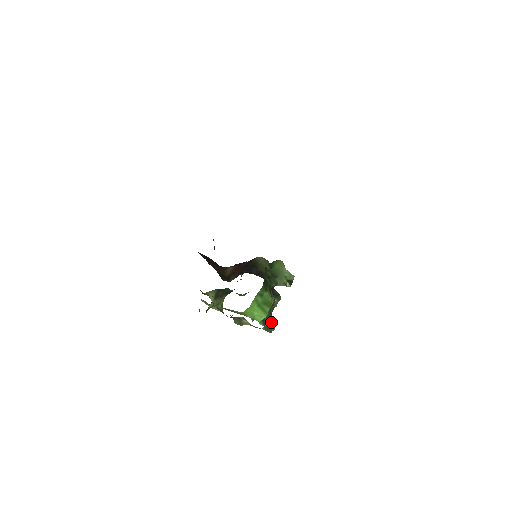
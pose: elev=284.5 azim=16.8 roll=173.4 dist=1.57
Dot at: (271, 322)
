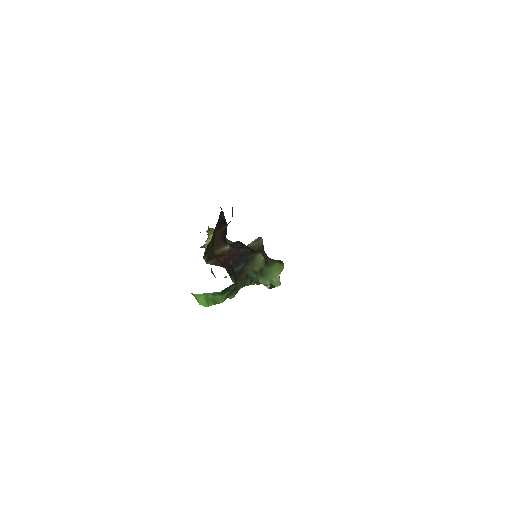
Dot at: occluded
